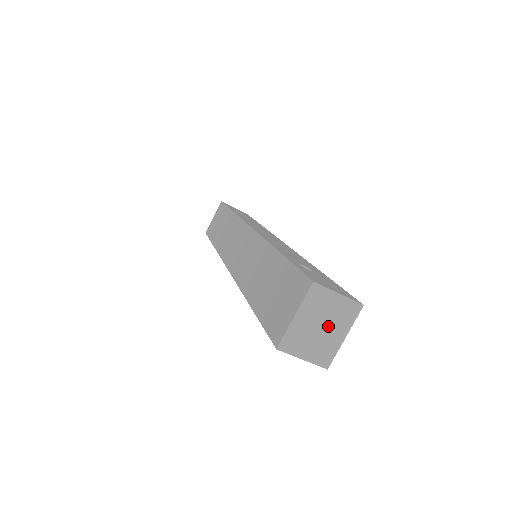
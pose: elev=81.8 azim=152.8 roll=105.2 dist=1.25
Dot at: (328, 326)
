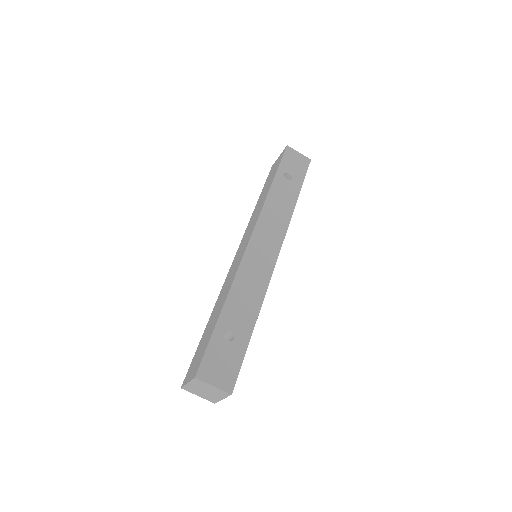
Dot at: (210, 392)
